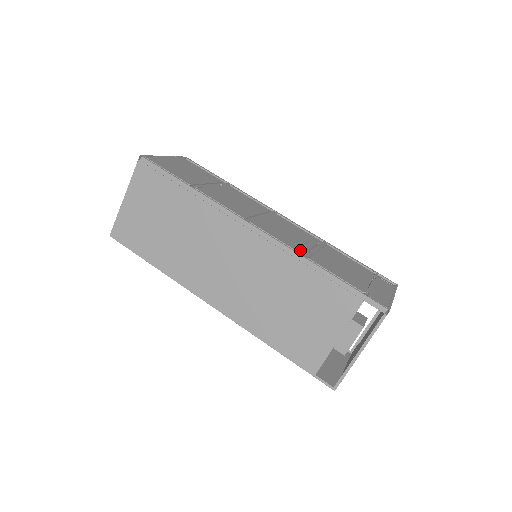
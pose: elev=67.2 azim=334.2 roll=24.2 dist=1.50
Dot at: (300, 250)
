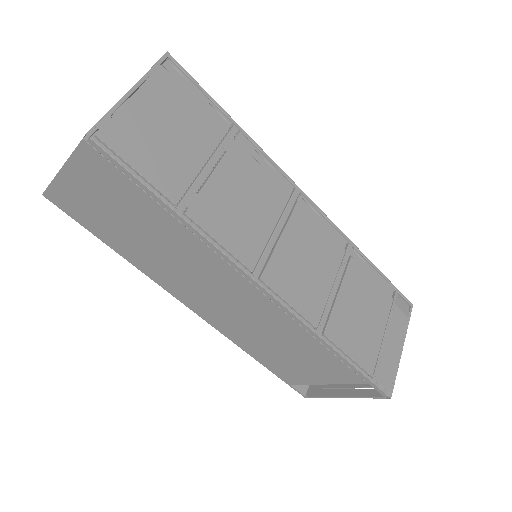
Dot at: (316, 316)
